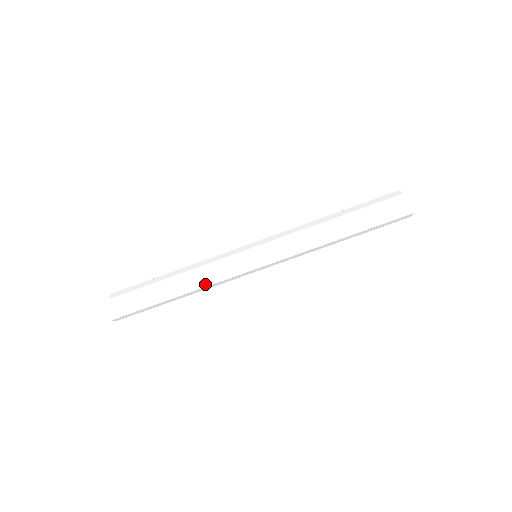
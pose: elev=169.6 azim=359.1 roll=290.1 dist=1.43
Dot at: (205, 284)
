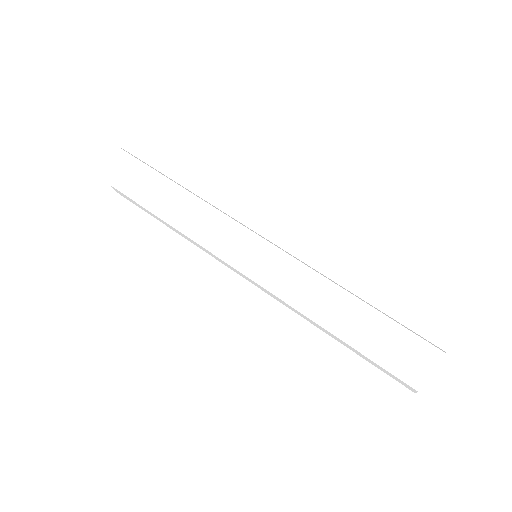
Dot at: (201, 205)
